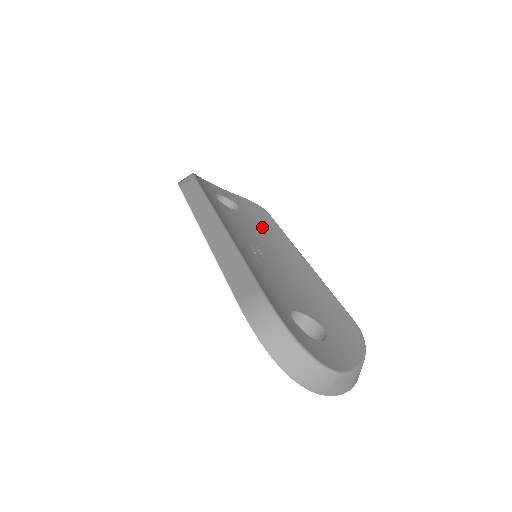
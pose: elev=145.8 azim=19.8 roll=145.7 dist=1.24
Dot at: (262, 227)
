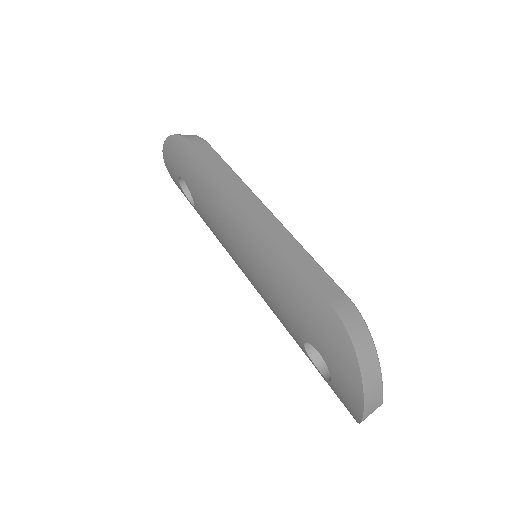
Dot at: occluded
